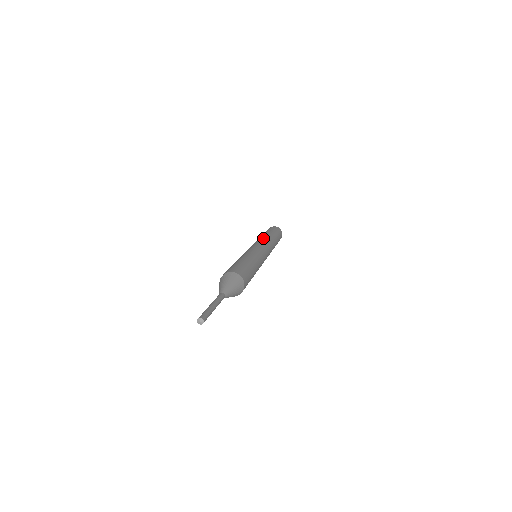
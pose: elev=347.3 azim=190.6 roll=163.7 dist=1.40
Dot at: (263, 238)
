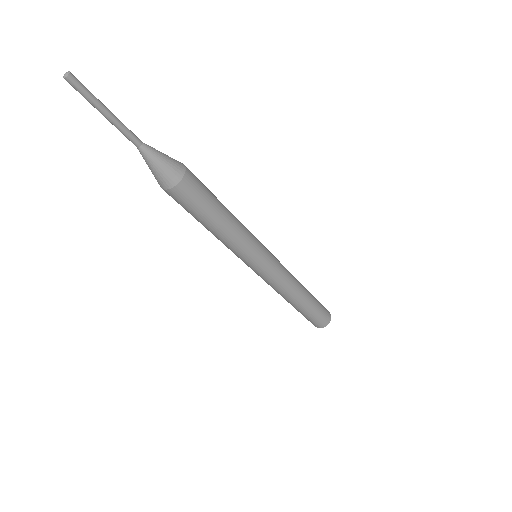
Dot at: occluded
